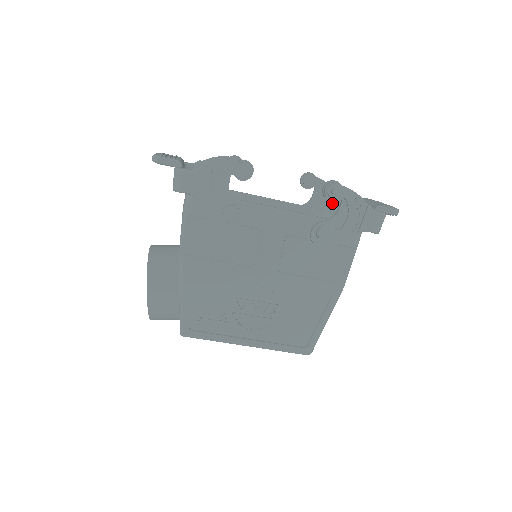
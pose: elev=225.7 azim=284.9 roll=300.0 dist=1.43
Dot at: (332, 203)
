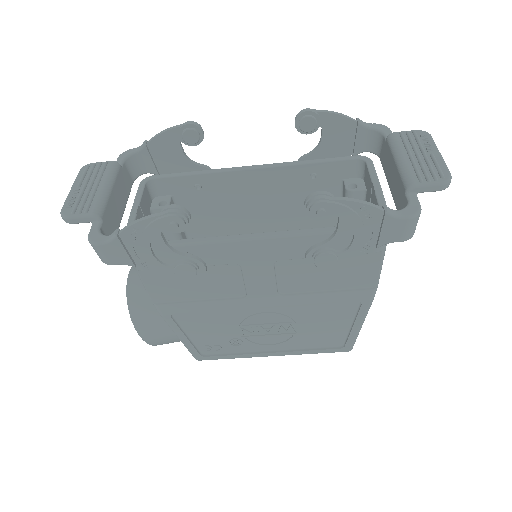
Dot at: (354, 140)
